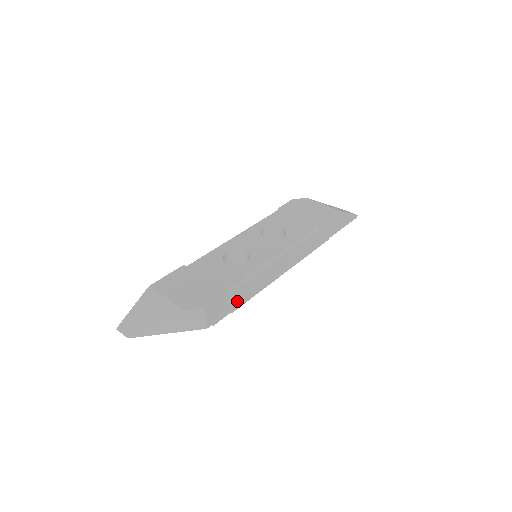
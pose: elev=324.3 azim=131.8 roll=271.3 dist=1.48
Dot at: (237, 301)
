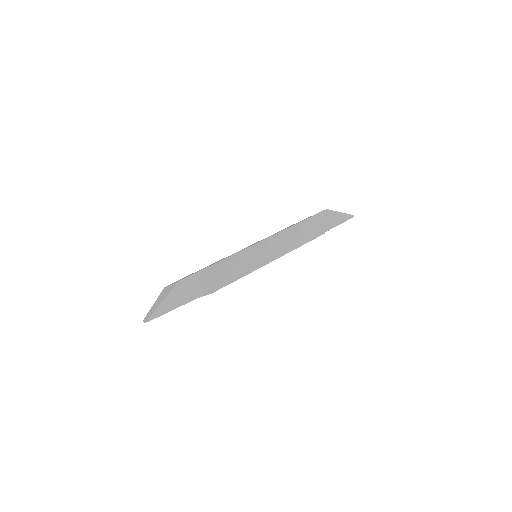
Dot at: (231, 274)
